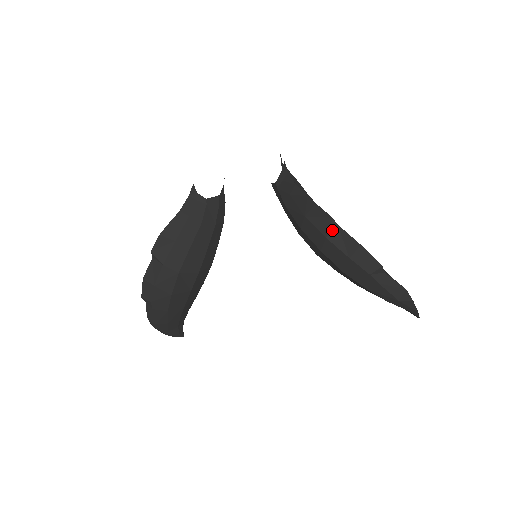
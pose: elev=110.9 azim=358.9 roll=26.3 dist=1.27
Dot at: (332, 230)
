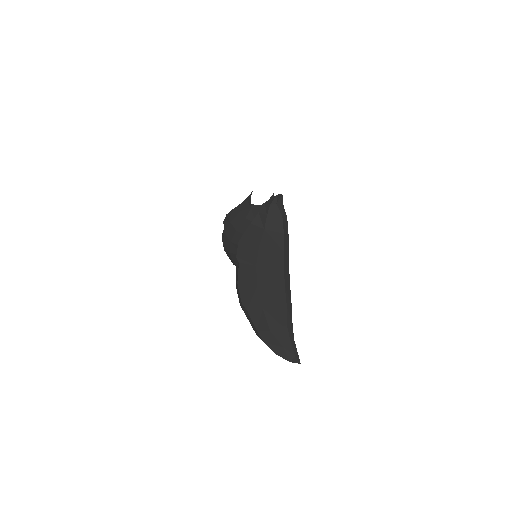
Dot at: (238, 264)
